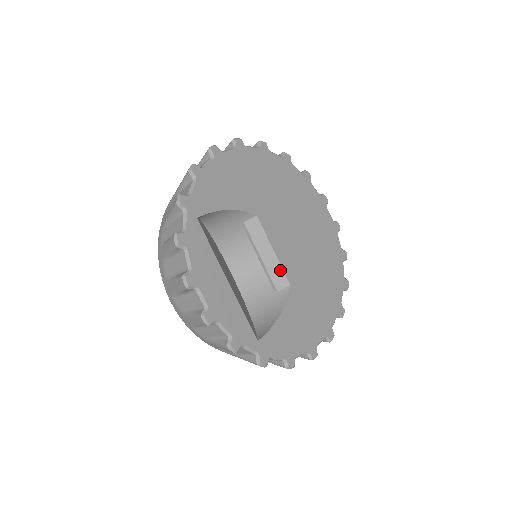
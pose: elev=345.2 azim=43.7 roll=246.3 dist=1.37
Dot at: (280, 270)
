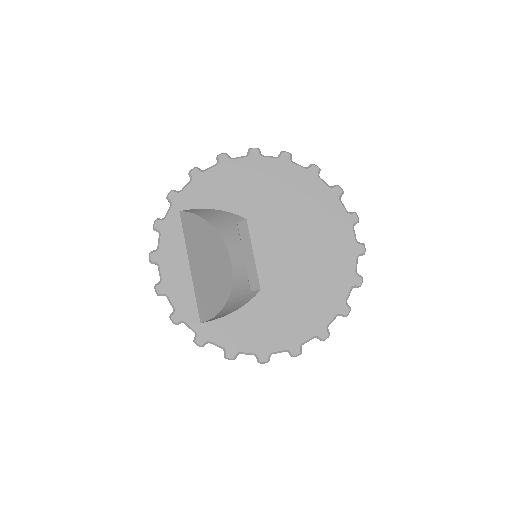
Dot at: (255, 273)
